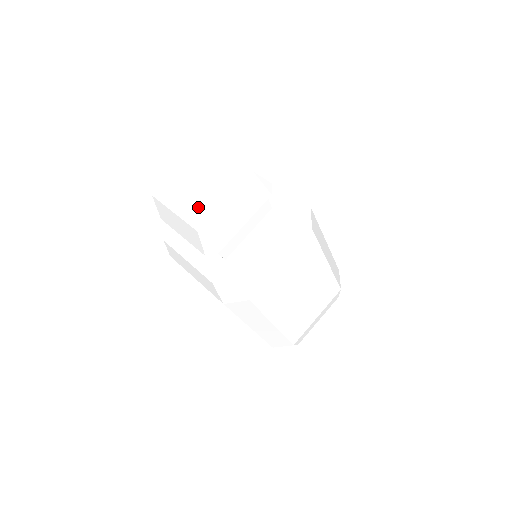
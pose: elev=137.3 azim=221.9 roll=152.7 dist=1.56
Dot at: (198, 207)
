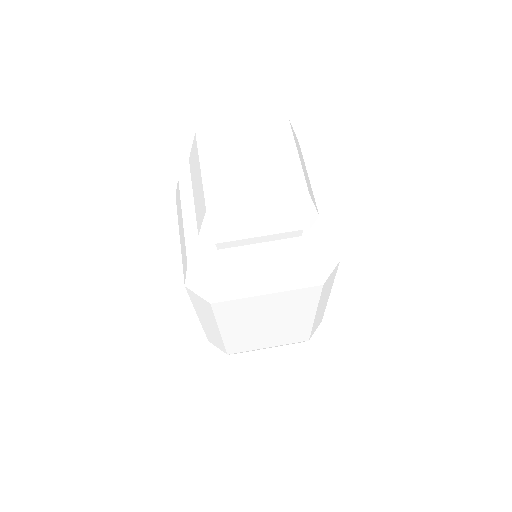
Dot at: (278, 178)
